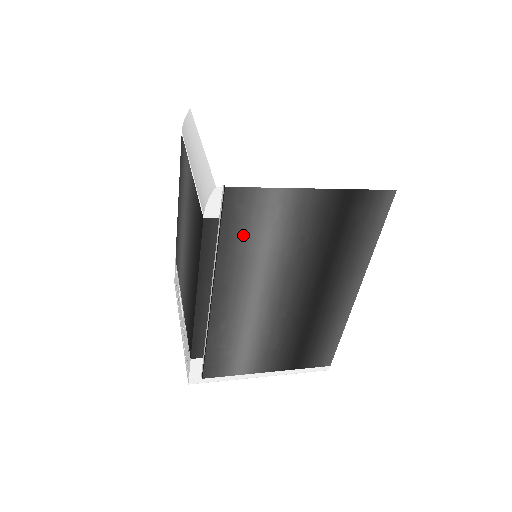
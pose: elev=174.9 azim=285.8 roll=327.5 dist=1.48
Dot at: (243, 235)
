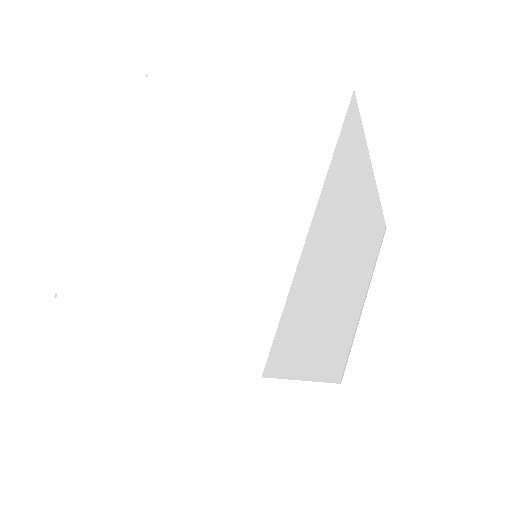
Dot at: occluded
